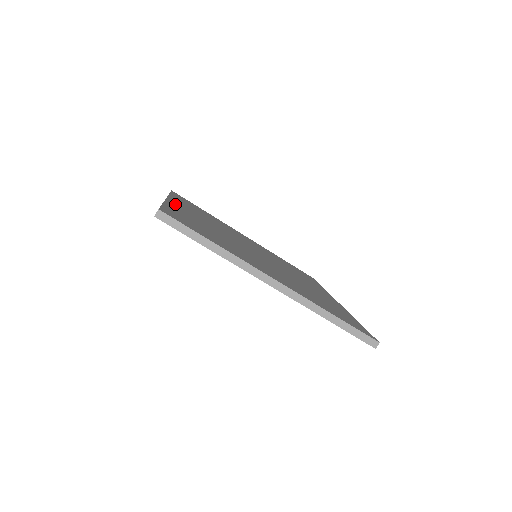
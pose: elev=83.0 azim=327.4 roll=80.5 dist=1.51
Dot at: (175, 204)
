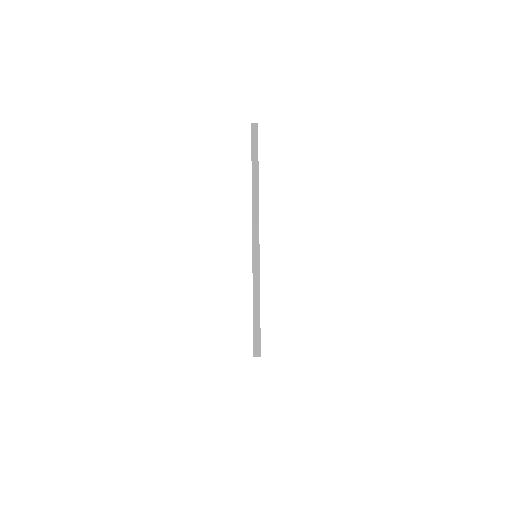
Dot at: occluded
